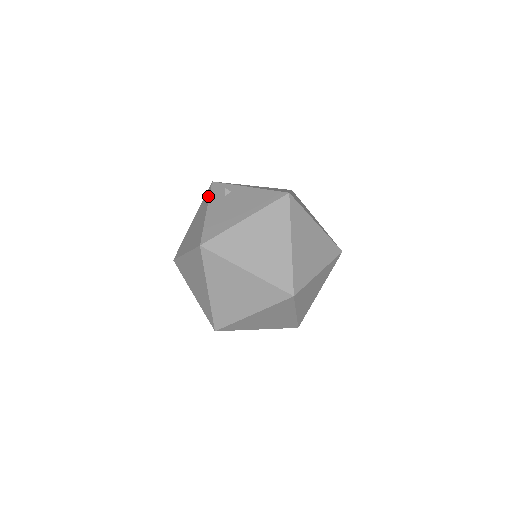
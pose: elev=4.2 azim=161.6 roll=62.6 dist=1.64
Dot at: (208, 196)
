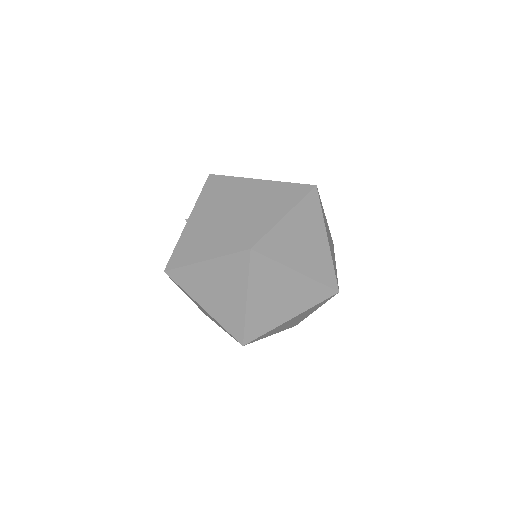
Dot at: occluded
